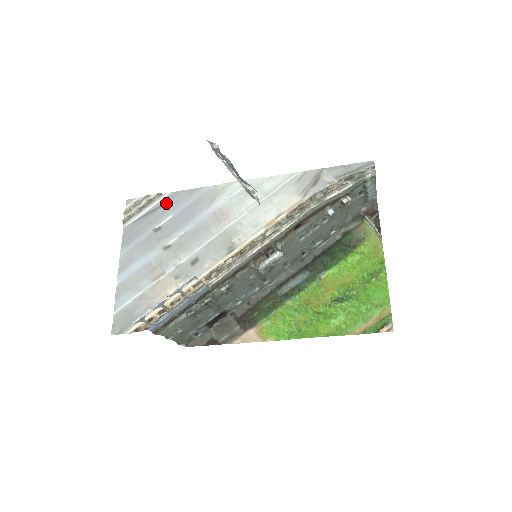
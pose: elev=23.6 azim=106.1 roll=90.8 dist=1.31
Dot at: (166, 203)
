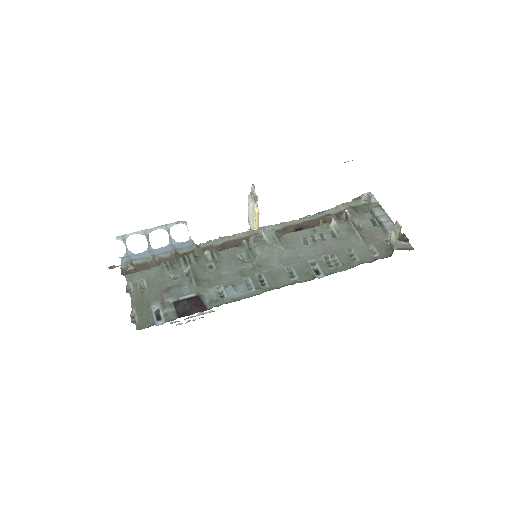
Dot at: occluded
